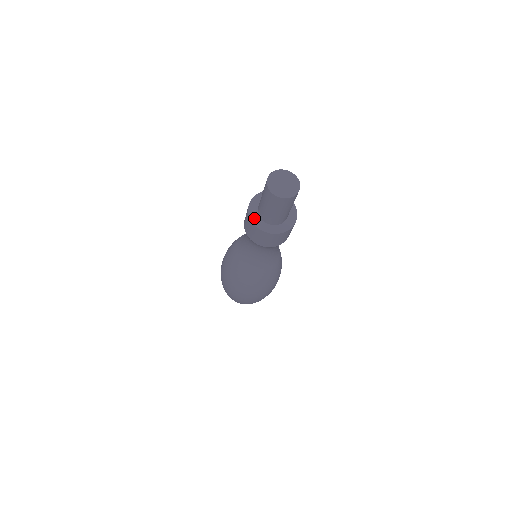
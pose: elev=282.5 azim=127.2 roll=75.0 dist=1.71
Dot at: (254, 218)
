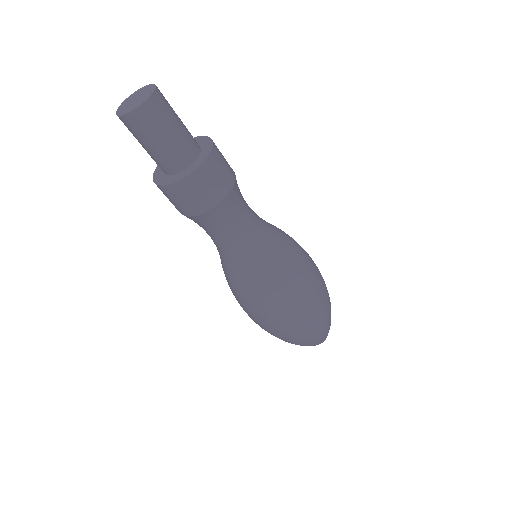
Dot at: occluded
